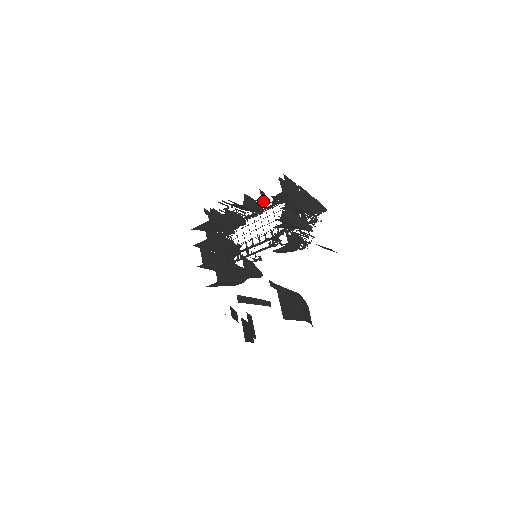
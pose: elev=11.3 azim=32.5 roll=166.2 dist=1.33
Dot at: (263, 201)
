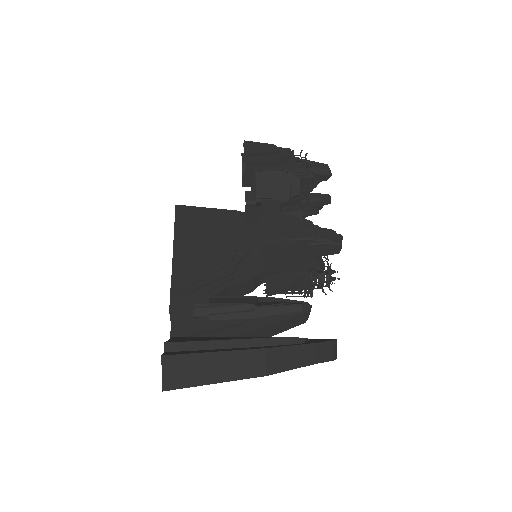
Dot at: occluded
